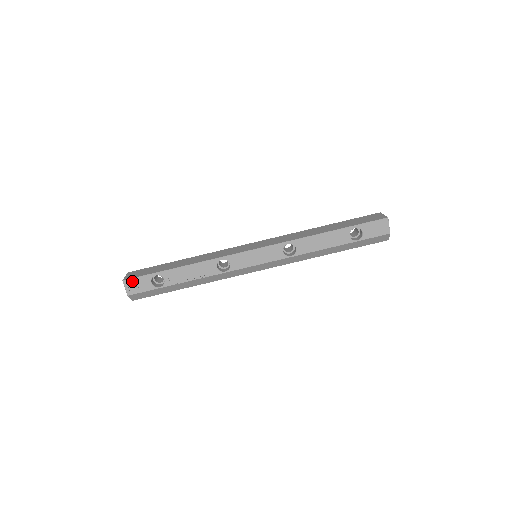
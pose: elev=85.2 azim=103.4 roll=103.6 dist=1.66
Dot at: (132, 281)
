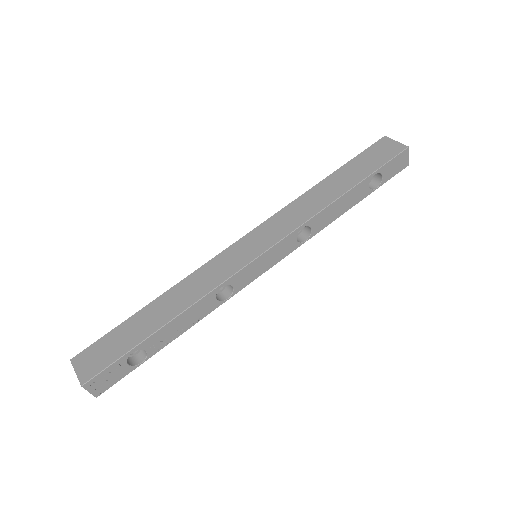
Dot at: (97, 378)
